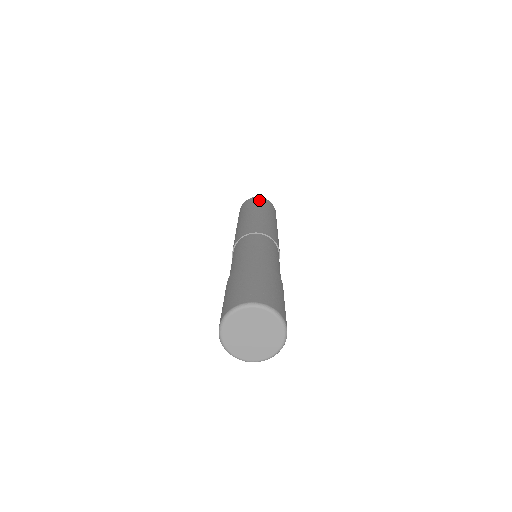
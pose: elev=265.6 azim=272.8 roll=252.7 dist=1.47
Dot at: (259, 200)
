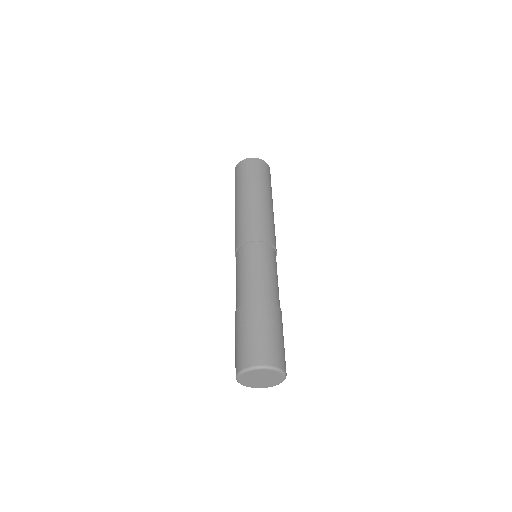
Dot at: (252, 166)
